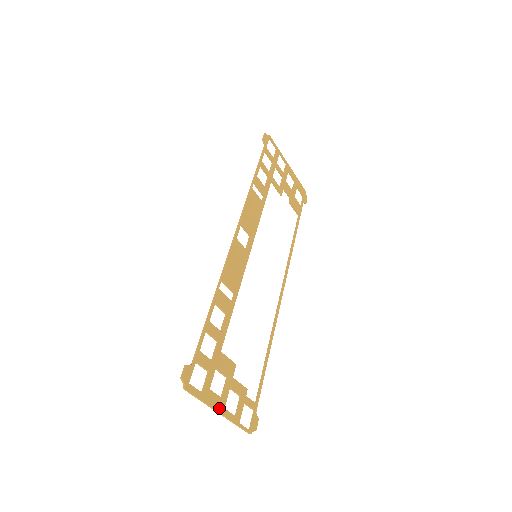
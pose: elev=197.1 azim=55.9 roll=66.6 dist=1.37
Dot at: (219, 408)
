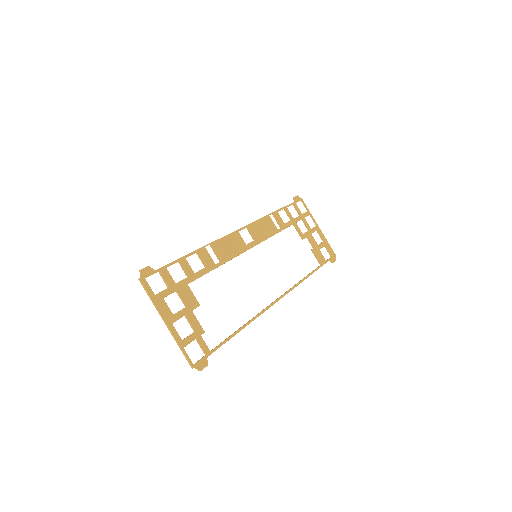
Dot at: (167, 318)
